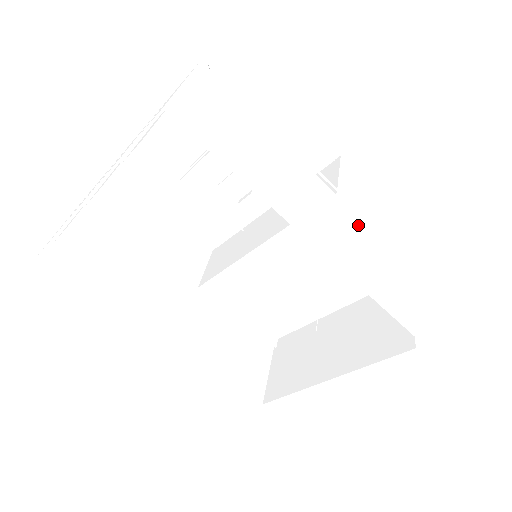
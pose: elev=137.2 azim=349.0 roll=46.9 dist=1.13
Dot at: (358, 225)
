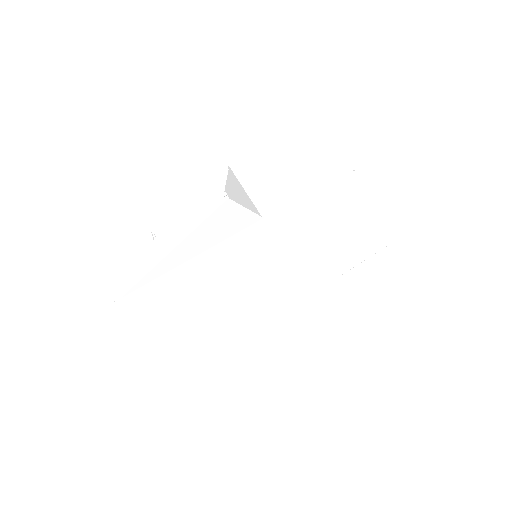
Dot at: (296, 217)
